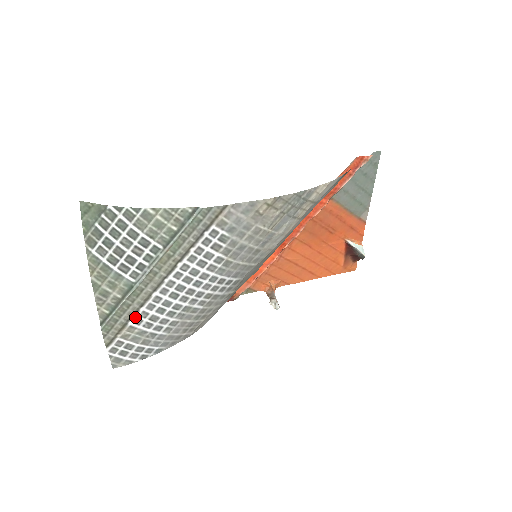
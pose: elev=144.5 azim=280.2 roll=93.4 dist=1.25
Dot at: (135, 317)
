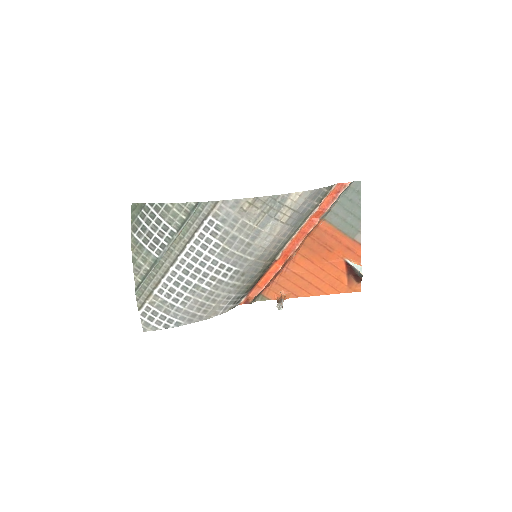
Dot at: (158, 287)
